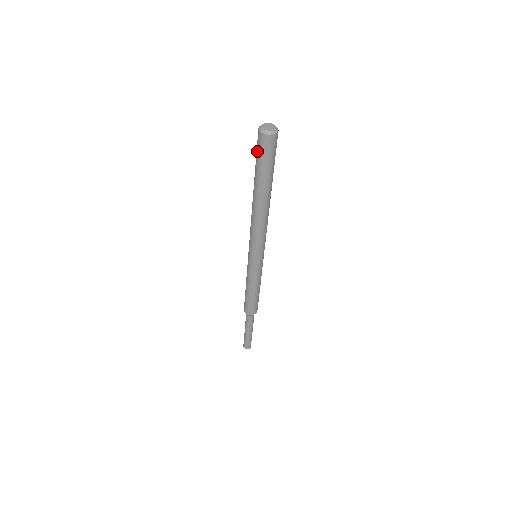
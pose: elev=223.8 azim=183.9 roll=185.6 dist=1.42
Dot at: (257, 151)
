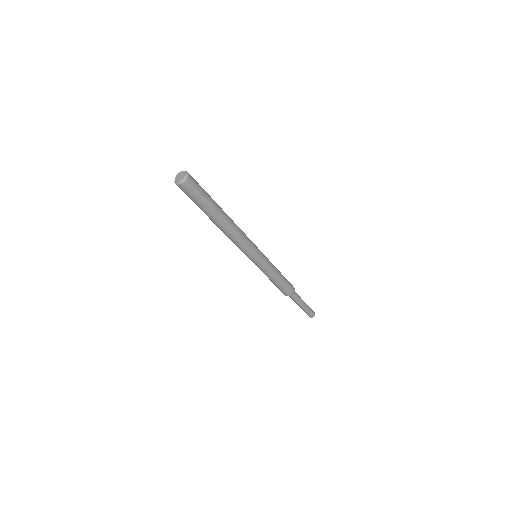
Dot at: occluded
